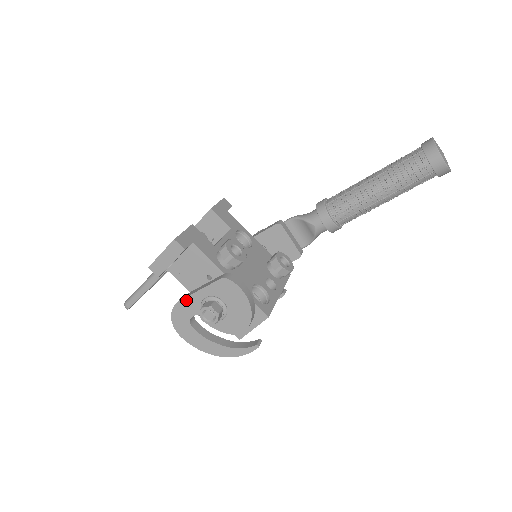
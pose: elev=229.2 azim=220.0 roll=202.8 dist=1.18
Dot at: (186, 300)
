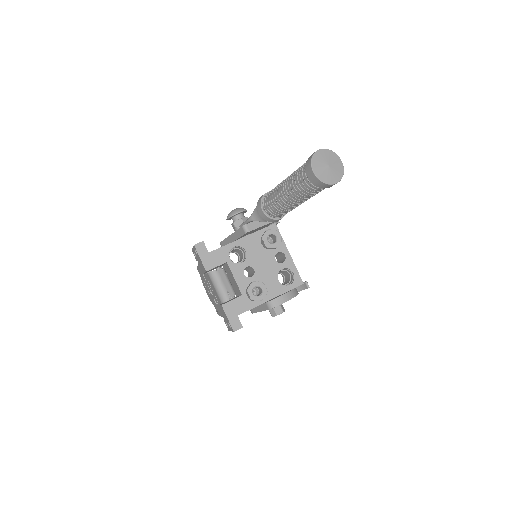
Dot at: occluded
